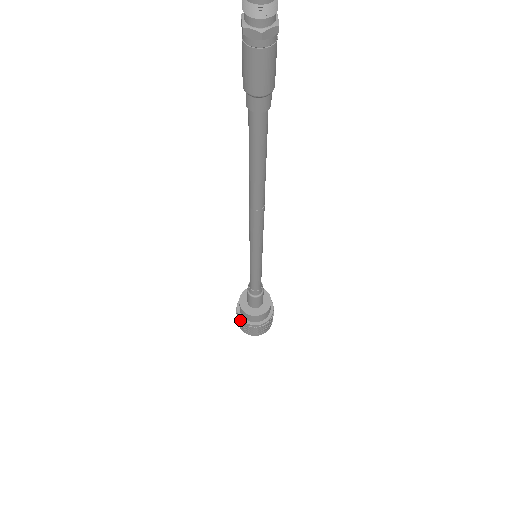
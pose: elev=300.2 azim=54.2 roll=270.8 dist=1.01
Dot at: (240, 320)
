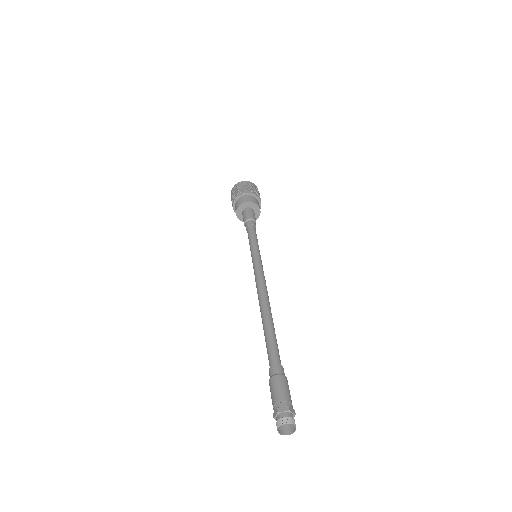
Dot at: occluded
